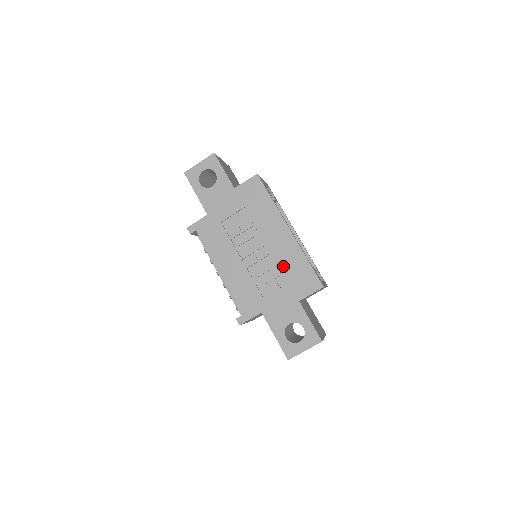
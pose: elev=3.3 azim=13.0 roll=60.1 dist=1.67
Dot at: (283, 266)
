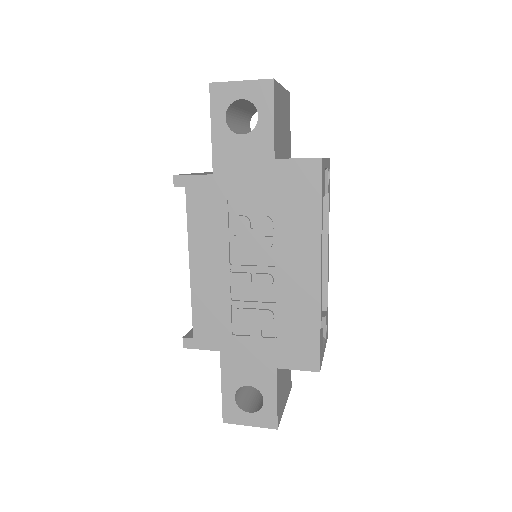
Dot at: (282, 313)
